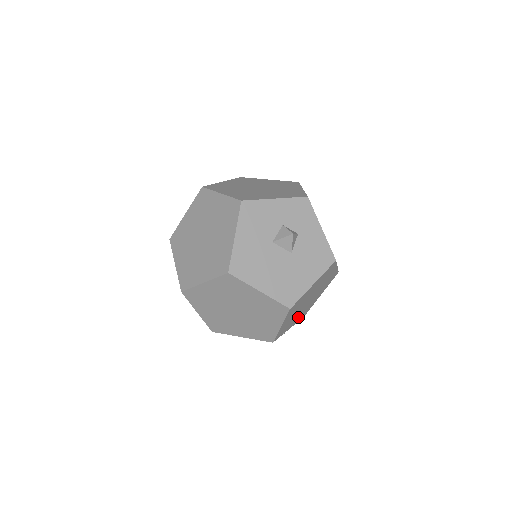
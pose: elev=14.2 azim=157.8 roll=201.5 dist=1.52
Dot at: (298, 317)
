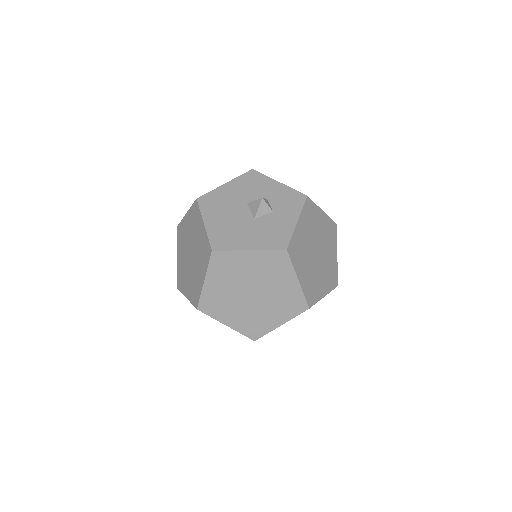
Dot at: (240, 318)
